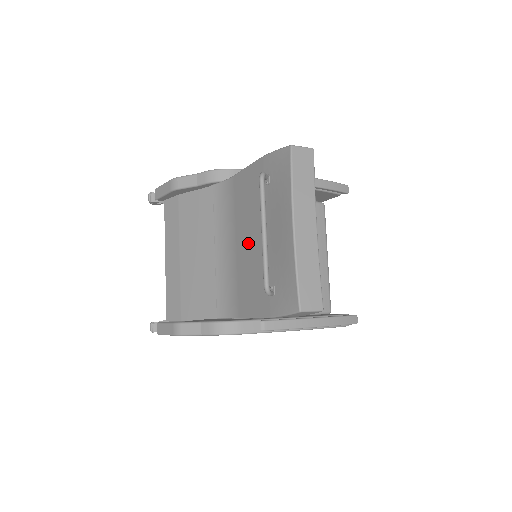
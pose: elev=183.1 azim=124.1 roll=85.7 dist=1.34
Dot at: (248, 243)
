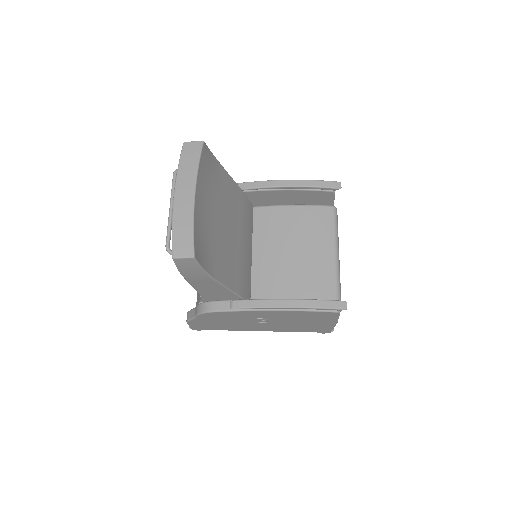
Dot at: occluded
